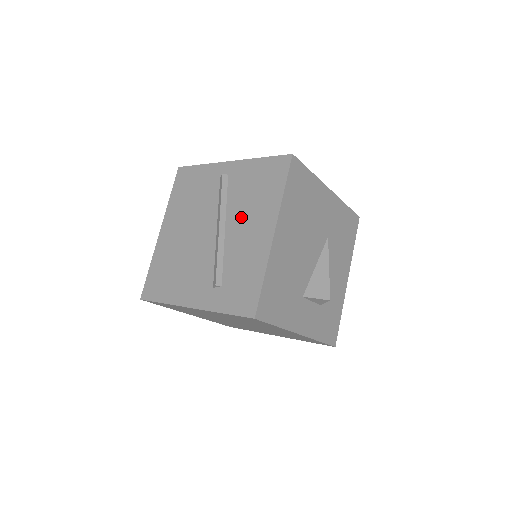
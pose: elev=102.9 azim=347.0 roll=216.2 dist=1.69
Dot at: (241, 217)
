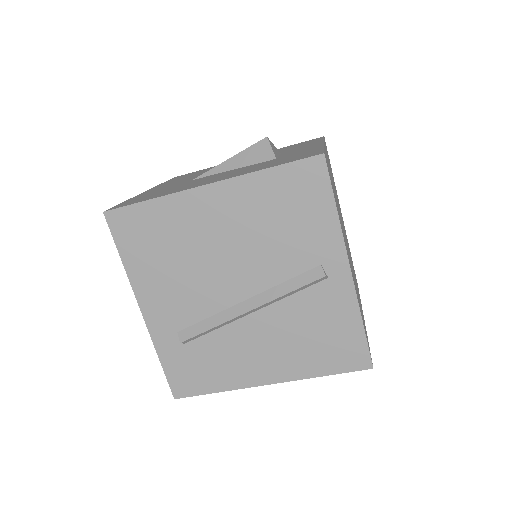
Dot at: (274, 331)
